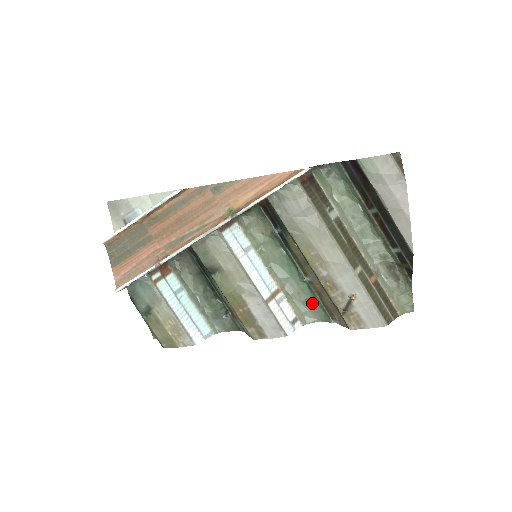
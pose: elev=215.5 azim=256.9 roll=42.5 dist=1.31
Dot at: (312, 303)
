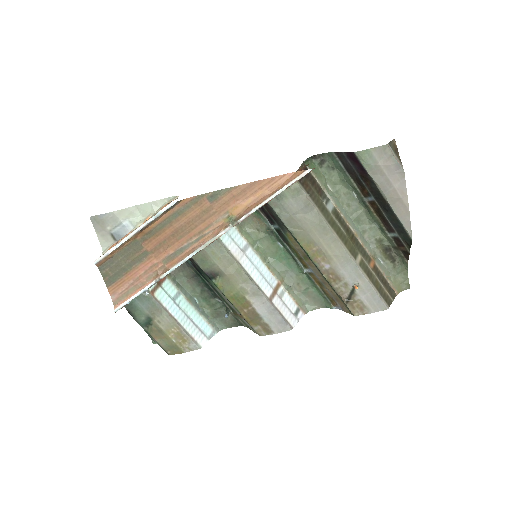
Dot at: (312, 292)
